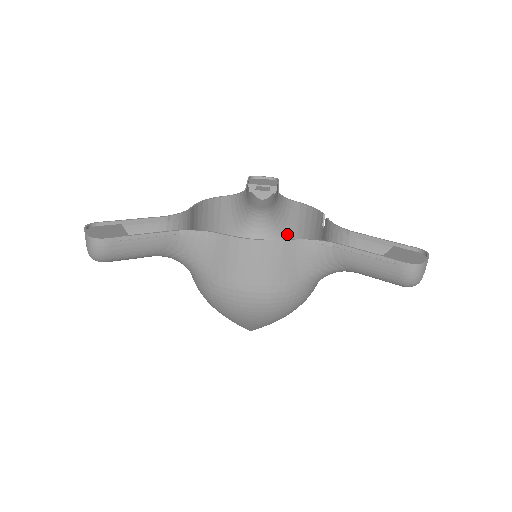
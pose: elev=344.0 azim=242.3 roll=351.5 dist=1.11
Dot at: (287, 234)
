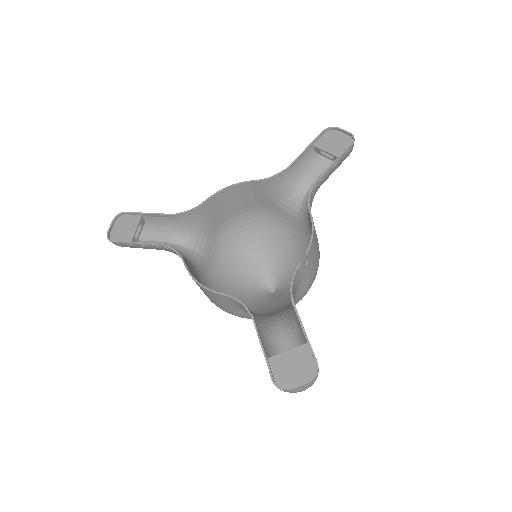
Dot at: occluded
